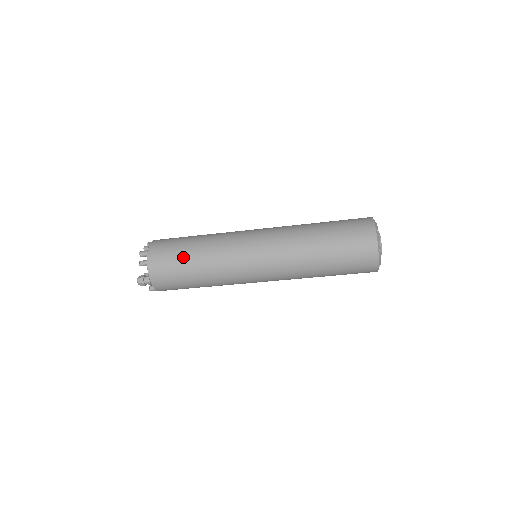
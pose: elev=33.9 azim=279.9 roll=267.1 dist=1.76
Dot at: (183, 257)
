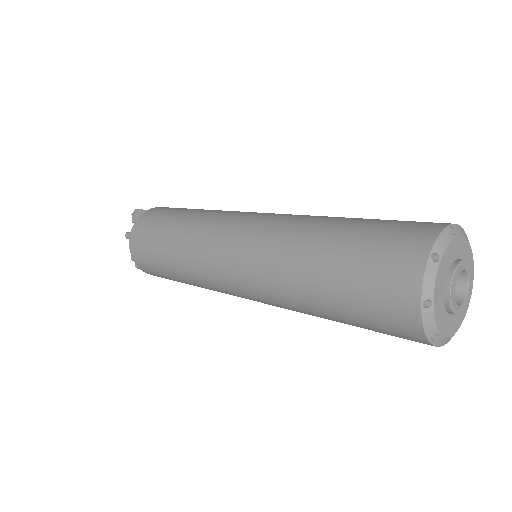
Dot at: occluded
